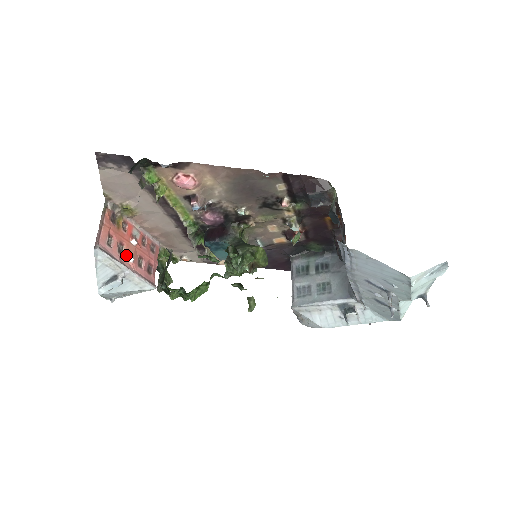
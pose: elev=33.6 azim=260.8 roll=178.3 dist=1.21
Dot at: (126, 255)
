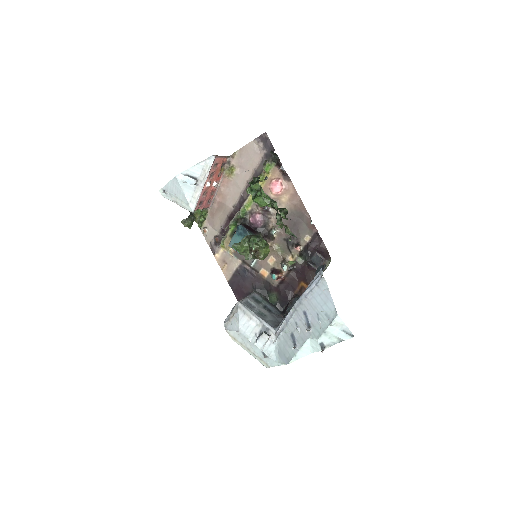
Dot at: (209, 180)
